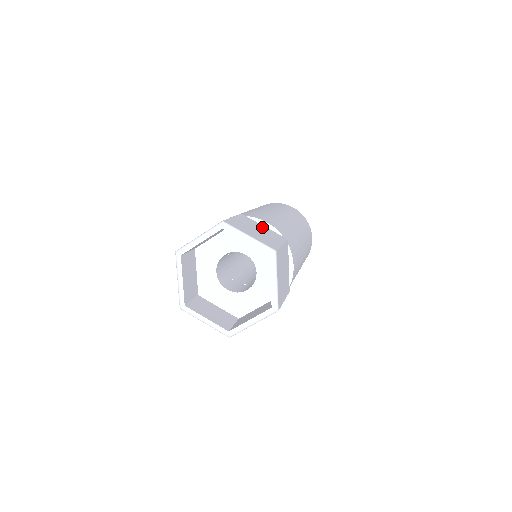
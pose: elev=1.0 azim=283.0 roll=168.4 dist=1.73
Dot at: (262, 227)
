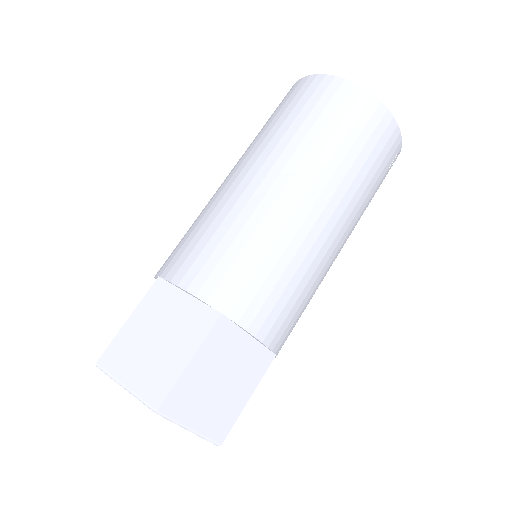
Dot at: (179, 306)
